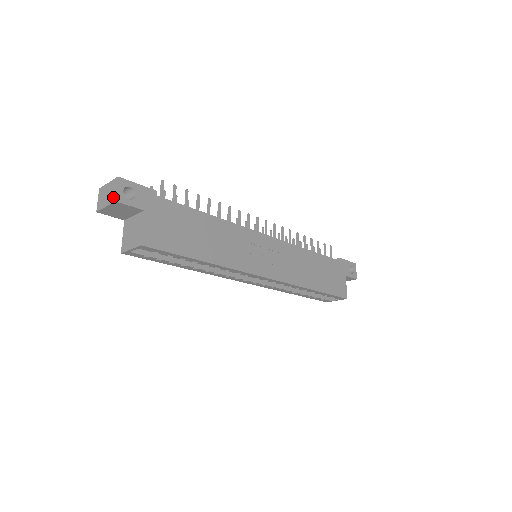
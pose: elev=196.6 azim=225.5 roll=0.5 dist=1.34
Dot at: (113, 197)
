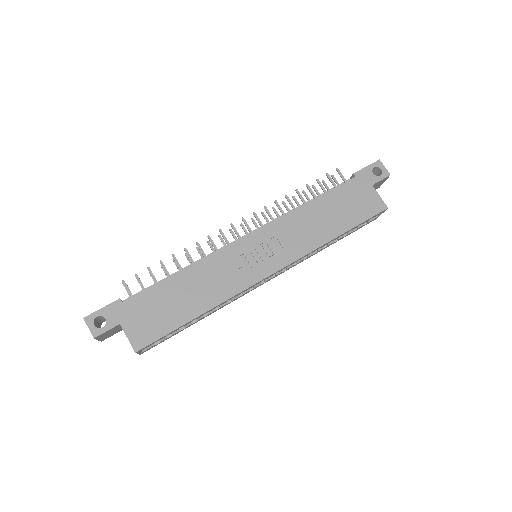
Dot at: (92, 335)
